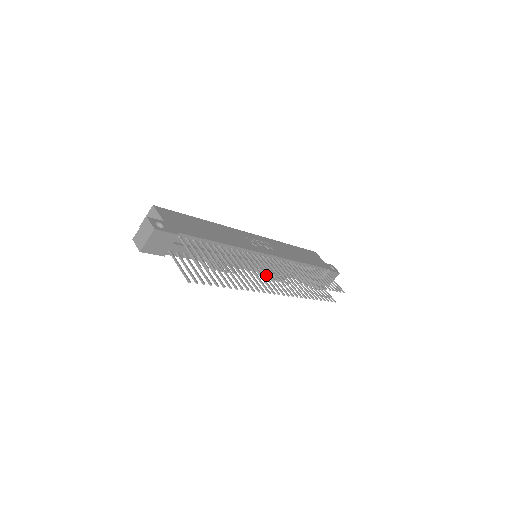
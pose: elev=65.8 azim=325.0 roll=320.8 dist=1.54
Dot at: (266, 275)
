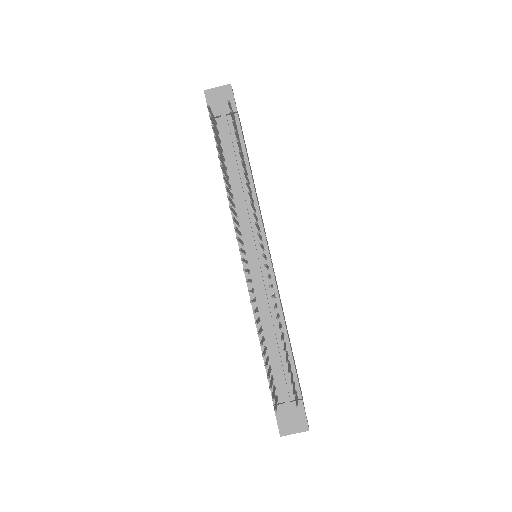
Dot at: occluded
